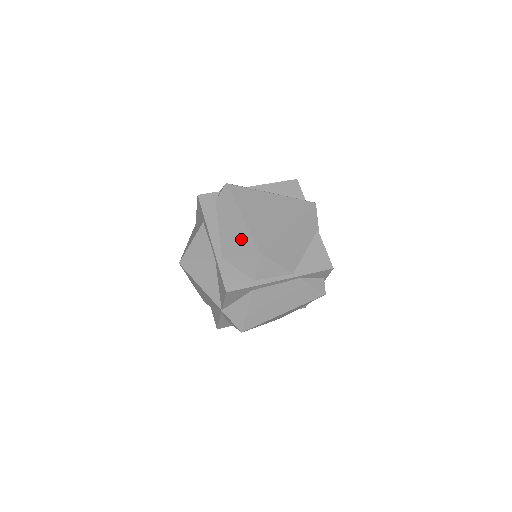
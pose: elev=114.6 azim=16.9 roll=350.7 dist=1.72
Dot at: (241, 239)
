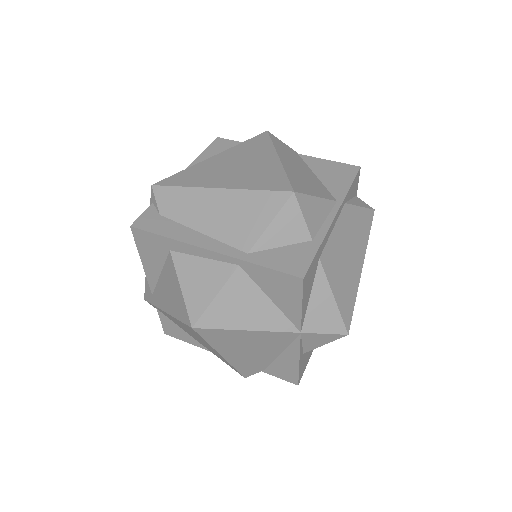
Dot at: (247, 208)
